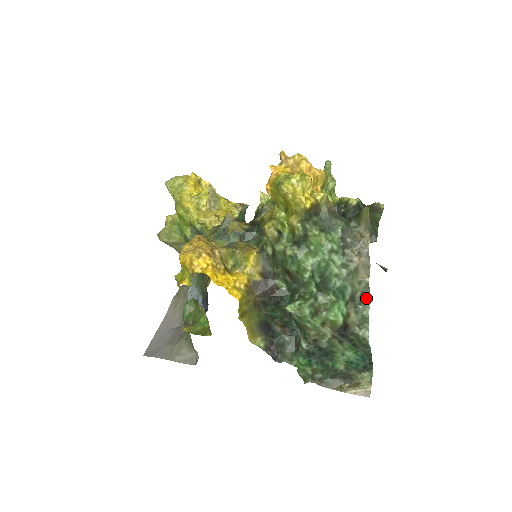
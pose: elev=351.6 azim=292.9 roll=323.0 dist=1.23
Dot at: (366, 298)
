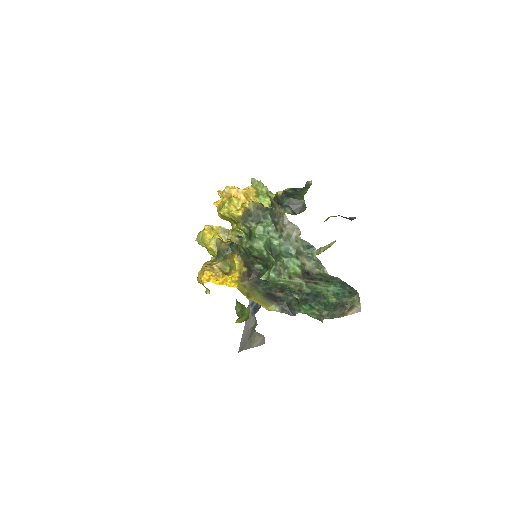
Dot at: (311, 248)
